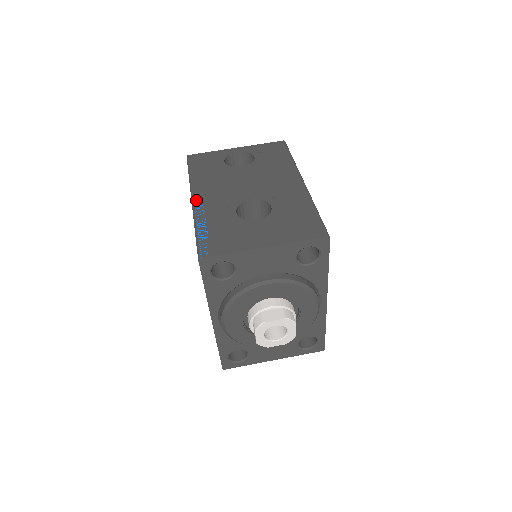
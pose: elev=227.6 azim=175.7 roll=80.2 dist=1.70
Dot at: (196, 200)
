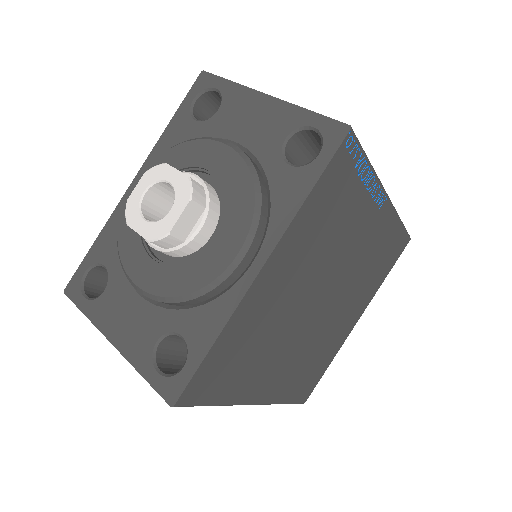
Dot at: occluded
